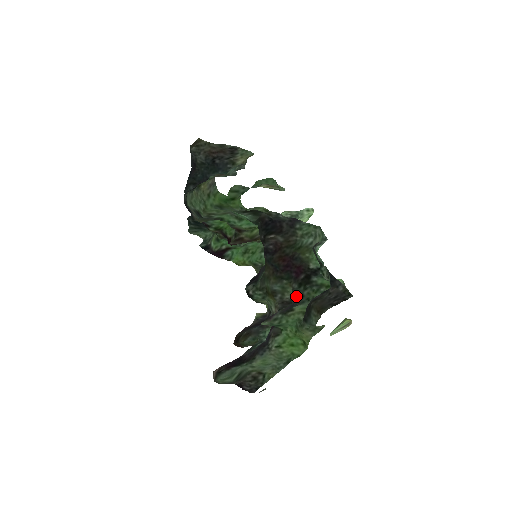
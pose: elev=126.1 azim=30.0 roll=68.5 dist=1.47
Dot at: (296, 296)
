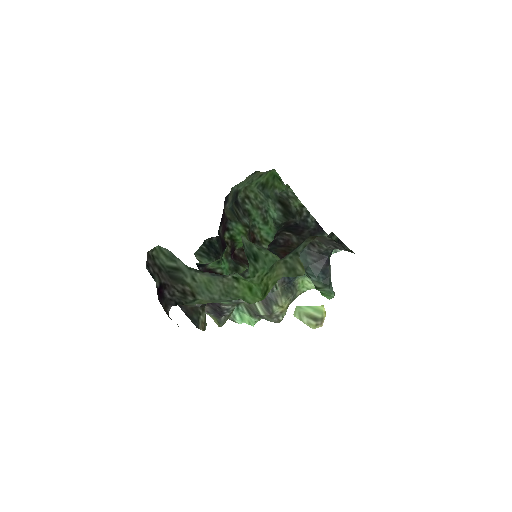
Dot at: occluded
